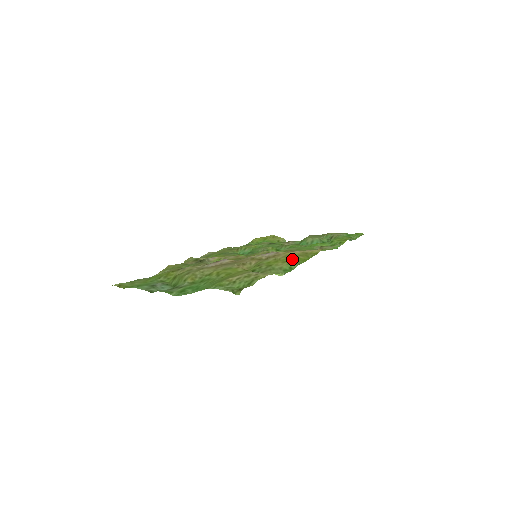
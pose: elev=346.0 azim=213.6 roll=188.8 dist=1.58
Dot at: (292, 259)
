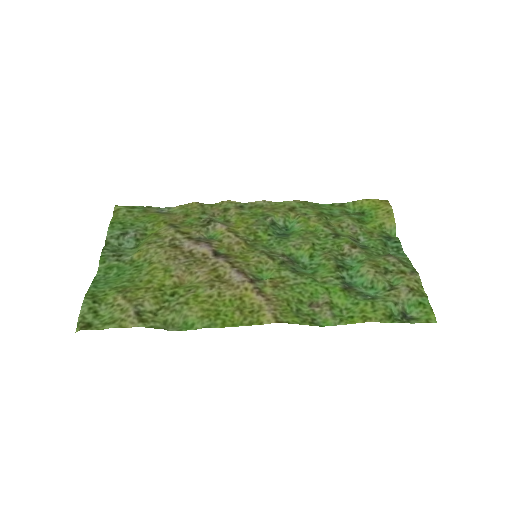
Dot at: (226, 309)
